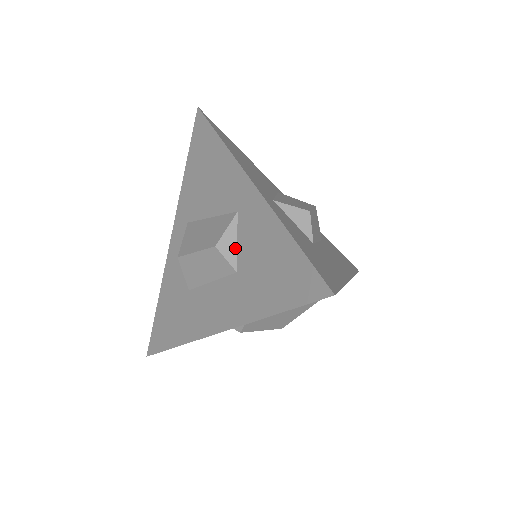
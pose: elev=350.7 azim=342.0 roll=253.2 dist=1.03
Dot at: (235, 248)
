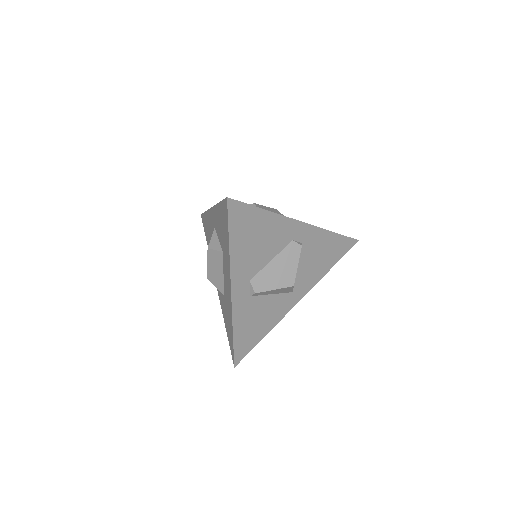
Dot at: (218, 243)
